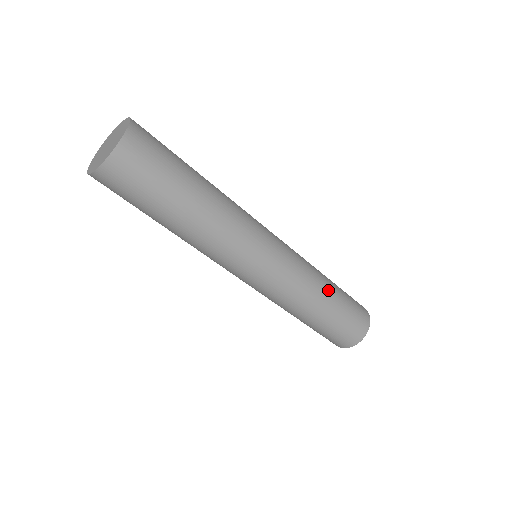
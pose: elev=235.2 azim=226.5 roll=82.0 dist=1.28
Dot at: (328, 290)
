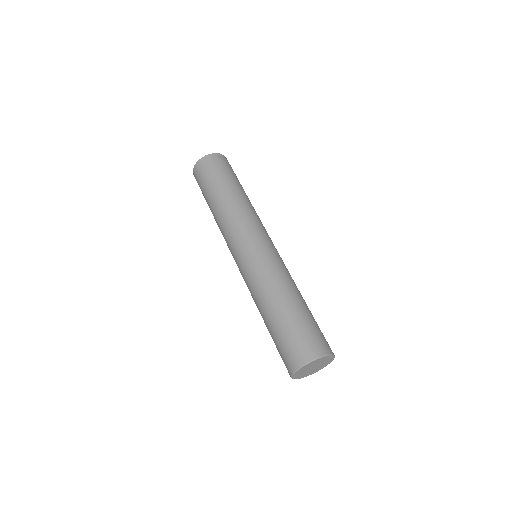
Dot at: (300, 296)
